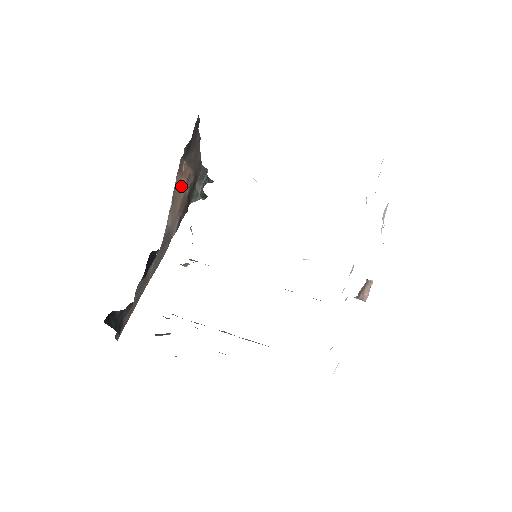
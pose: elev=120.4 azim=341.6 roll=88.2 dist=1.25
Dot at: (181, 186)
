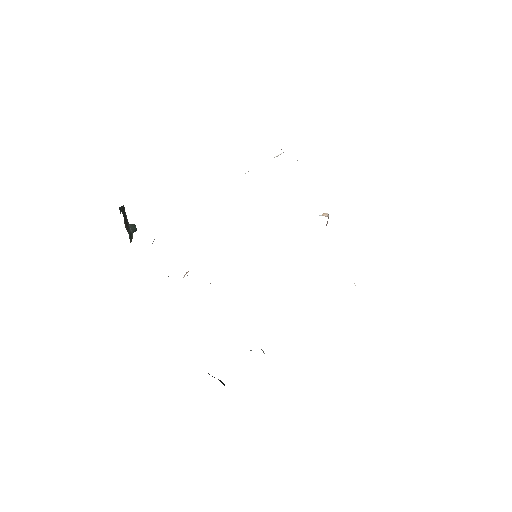
Dot at: occluded
